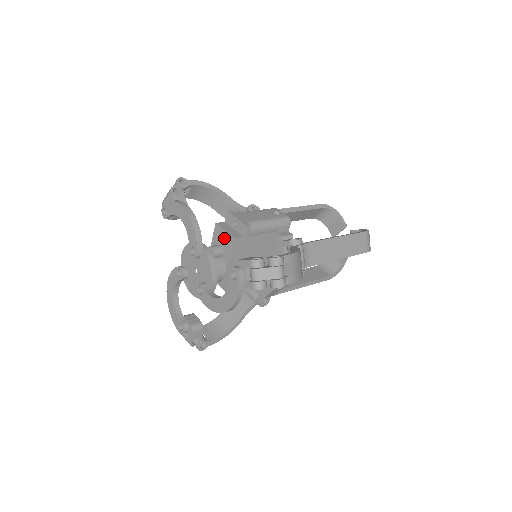
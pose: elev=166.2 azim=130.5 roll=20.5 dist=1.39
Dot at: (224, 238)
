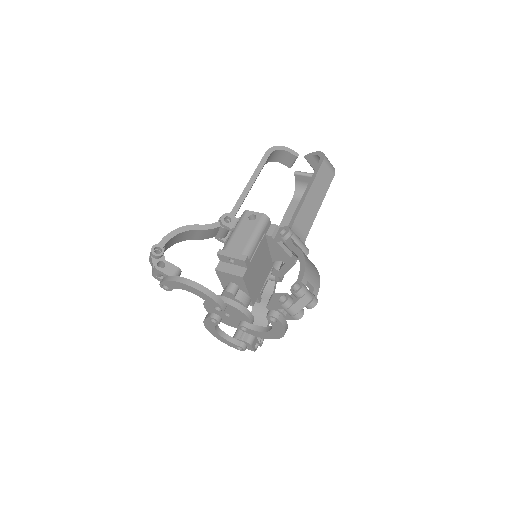
Dot at: (232, 278)
